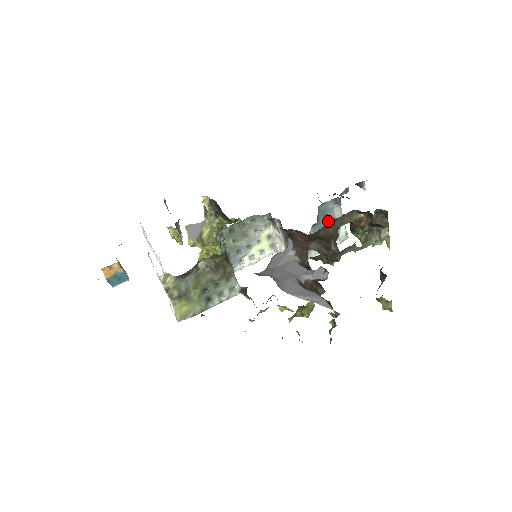
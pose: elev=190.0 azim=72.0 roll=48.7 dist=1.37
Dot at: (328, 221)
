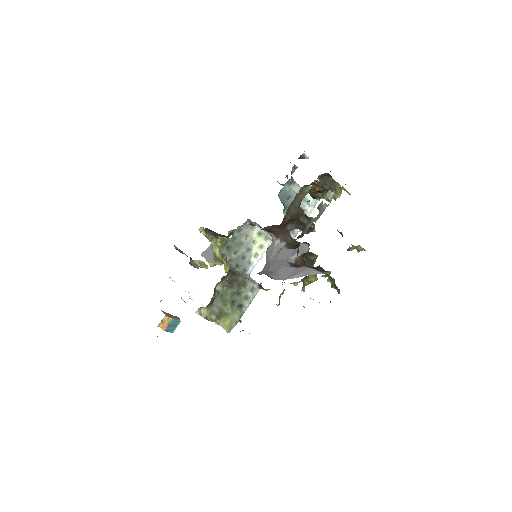
Dot at: occluded
